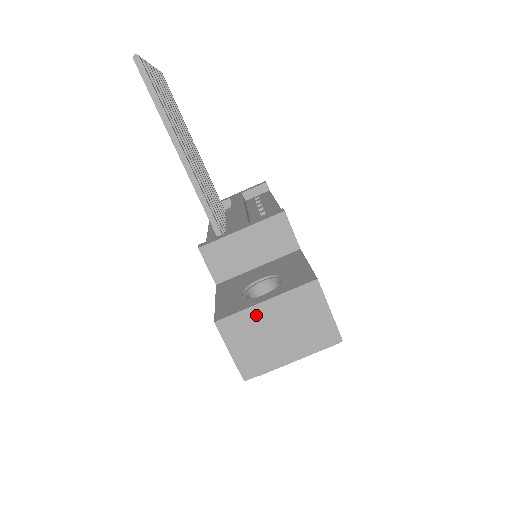
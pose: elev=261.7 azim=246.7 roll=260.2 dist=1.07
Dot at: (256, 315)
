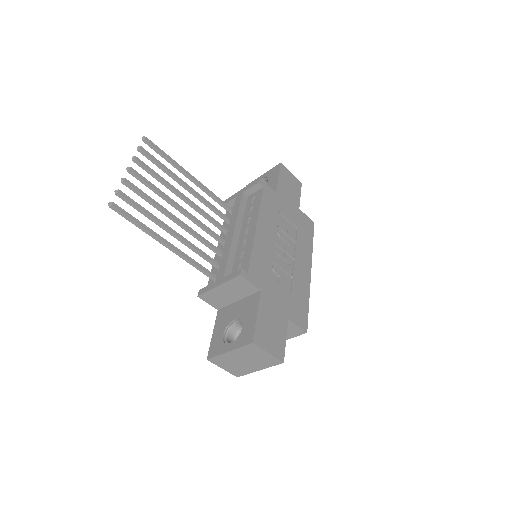
Dot at: (227, 356)
